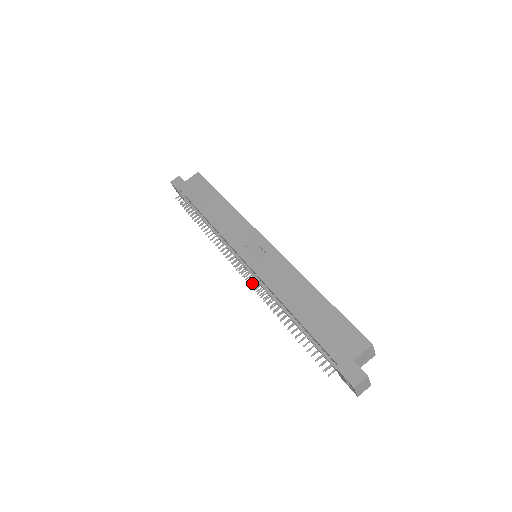
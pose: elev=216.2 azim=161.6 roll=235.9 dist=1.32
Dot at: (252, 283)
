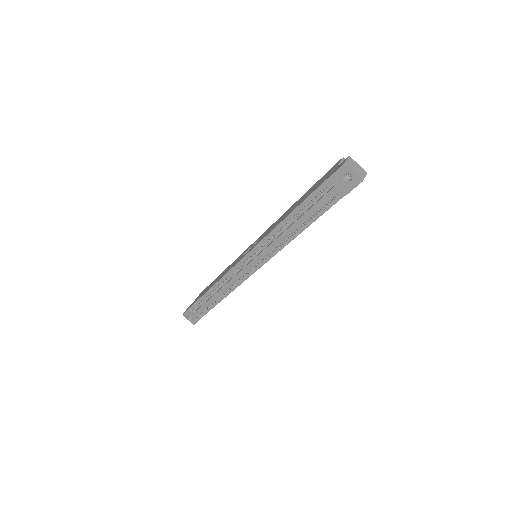
Dot at: (257, 252)
